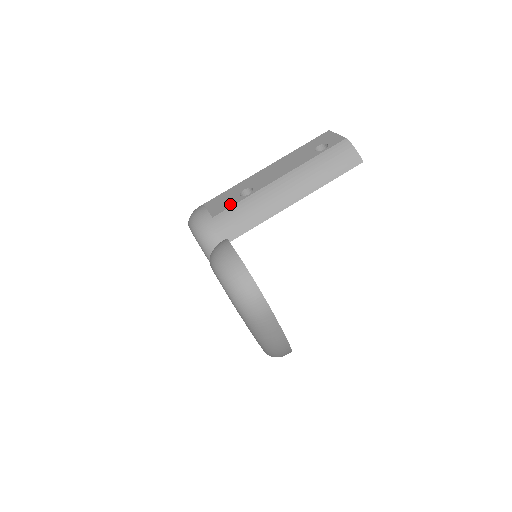
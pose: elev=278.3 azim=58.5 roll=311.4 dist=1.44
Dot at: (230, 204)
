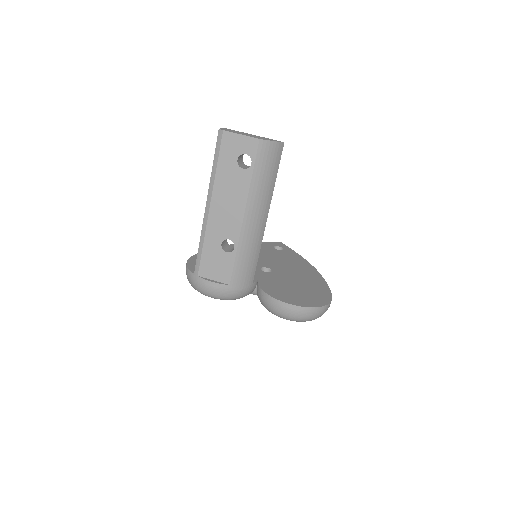
Dot at: (229, 265)
